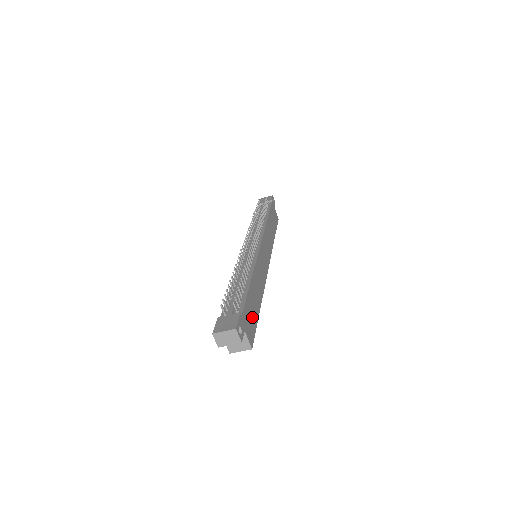
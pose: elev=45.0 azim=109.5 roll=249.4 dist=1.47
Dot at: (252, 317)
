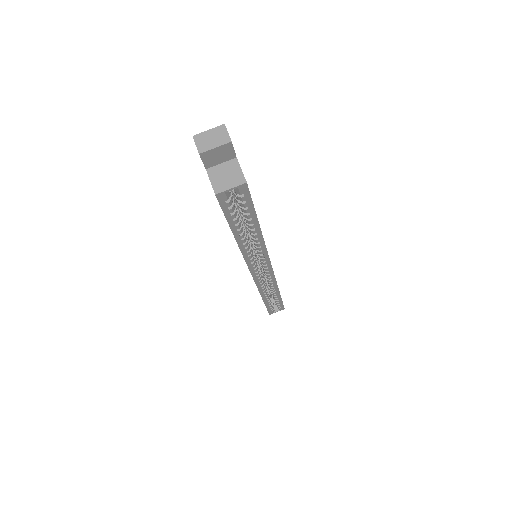
Dot at: occluded
